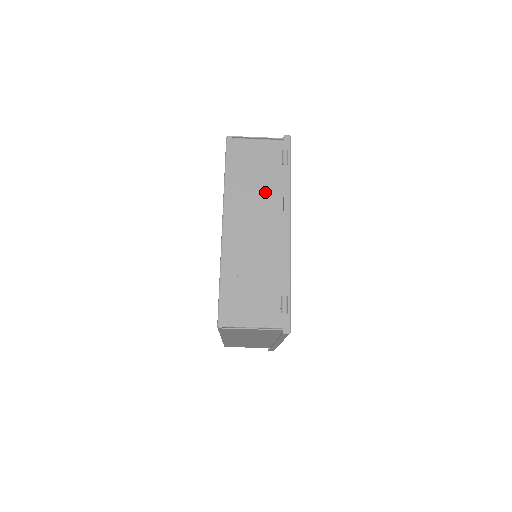
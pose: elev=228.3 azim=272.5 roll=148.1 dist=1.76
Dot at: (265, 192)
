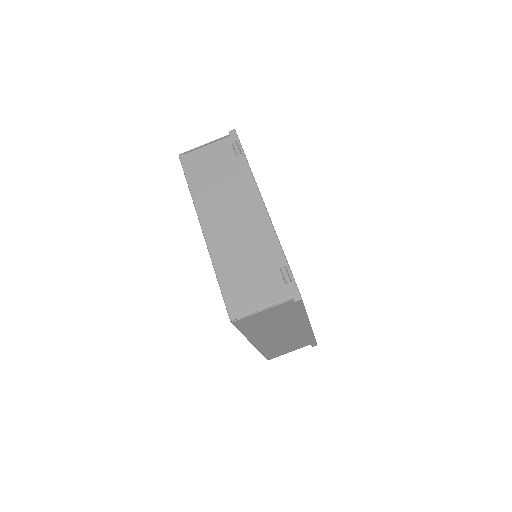
Dot at: (230, 185)
